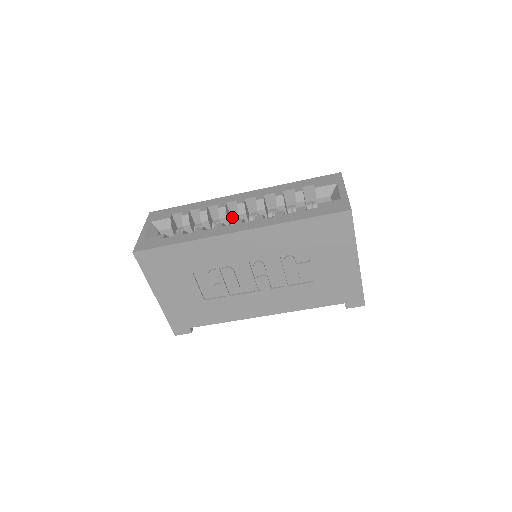
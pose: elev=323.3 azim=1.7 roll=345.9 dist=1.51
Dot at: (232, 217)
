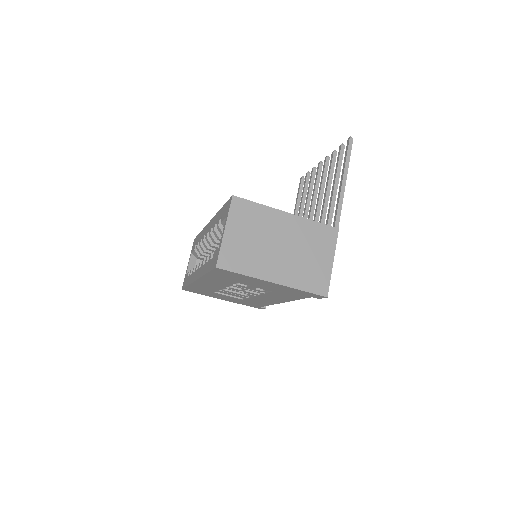
Dot at: occluded
